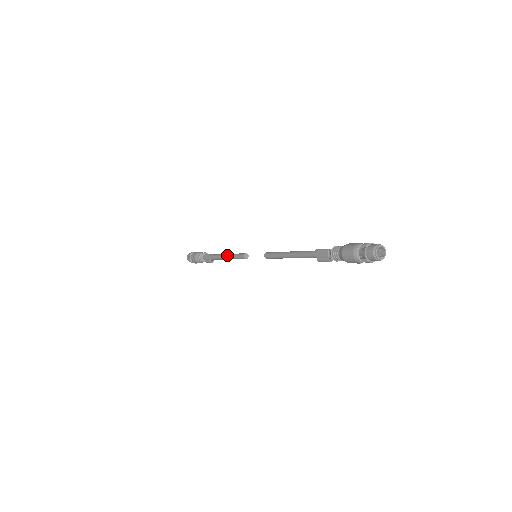
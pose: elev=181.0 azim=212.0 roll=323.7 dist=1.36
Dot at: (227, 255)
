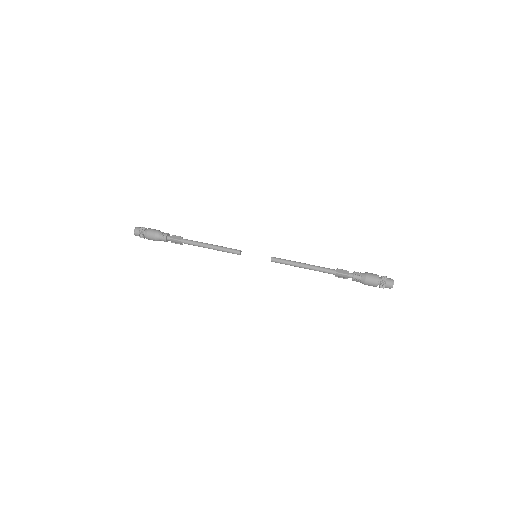
Dot at: (212, 248)
